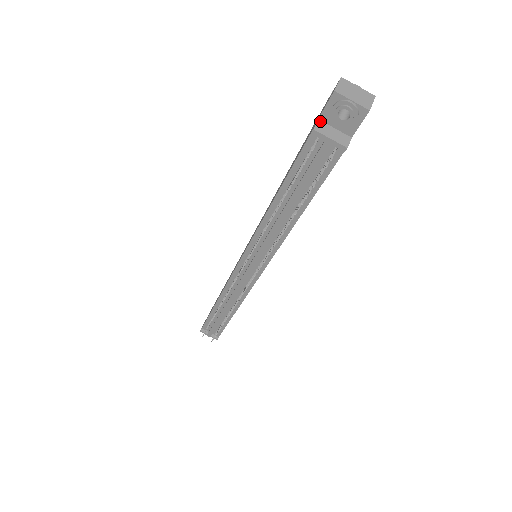
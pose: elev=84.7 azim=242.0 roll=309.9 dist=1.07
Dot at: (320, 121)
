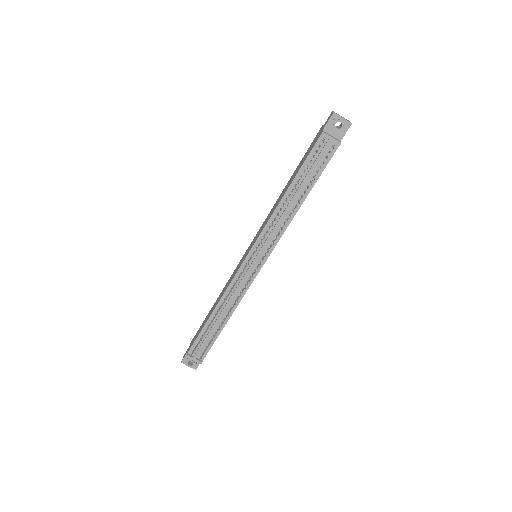
Dot at: (324, 131)
